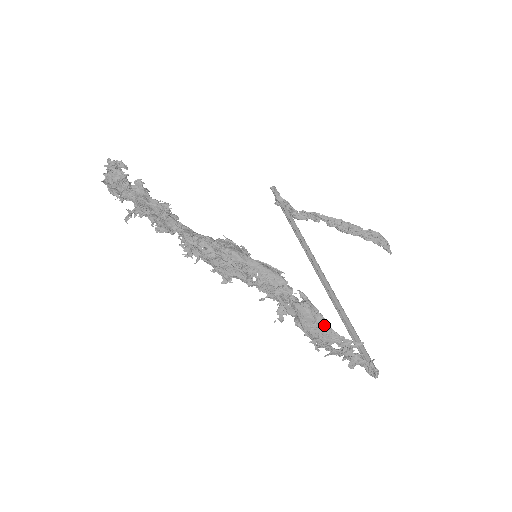
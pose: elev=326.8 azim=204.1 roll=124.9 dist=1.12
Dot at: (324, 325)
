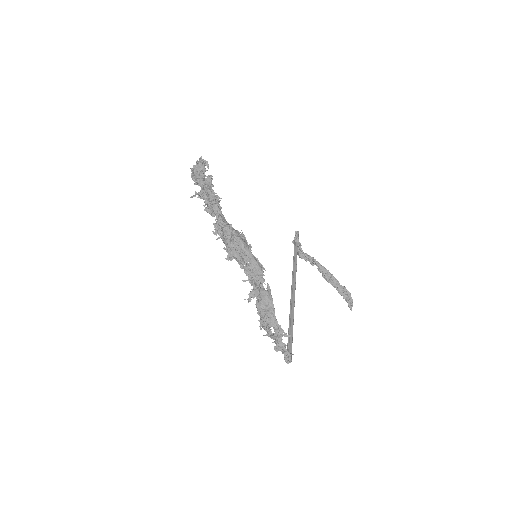
Dot at: (272, 311)
